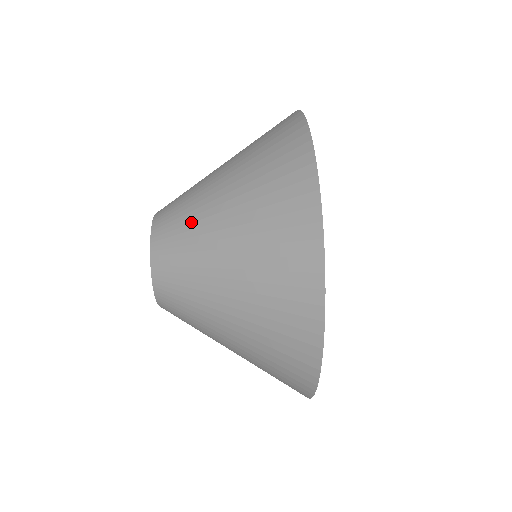
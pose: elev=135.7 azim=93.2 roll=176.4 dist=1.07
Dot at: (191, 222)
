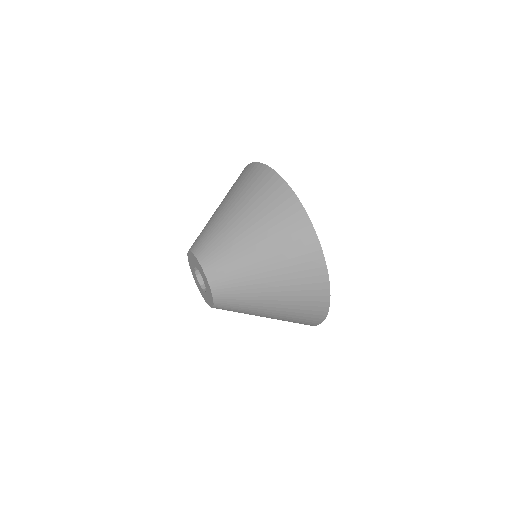
Dot at: (214, 229)
